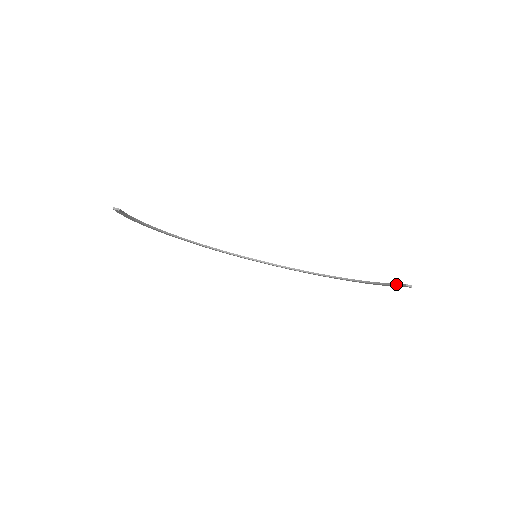
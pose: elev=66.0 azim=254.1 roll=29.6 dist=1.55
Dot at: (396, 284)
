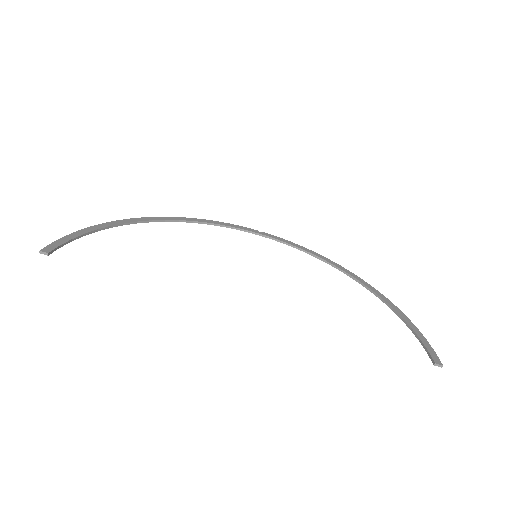
Dot at: (425, 348)
